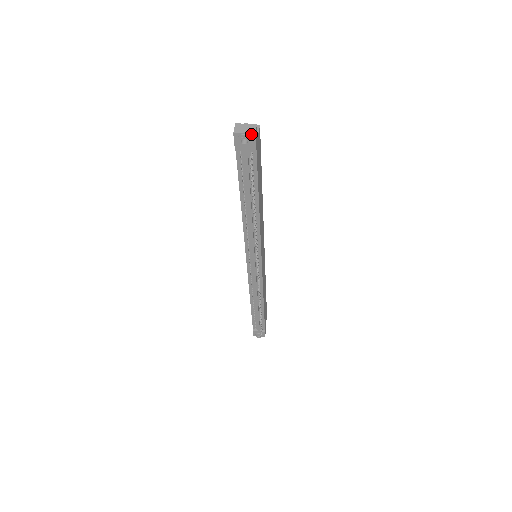
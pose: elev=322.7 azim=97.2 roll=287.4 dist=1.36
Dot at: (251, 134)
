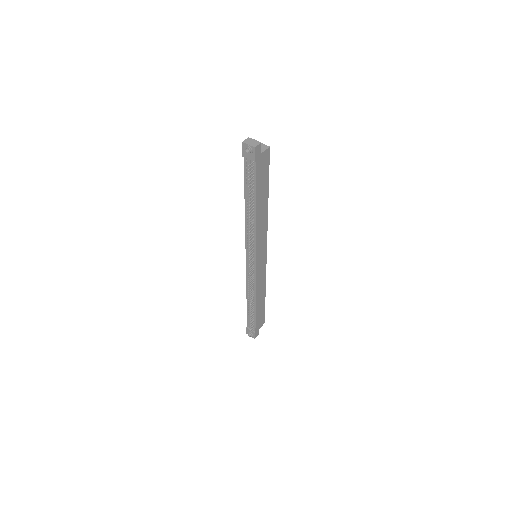
Dot at: (252, 147)
